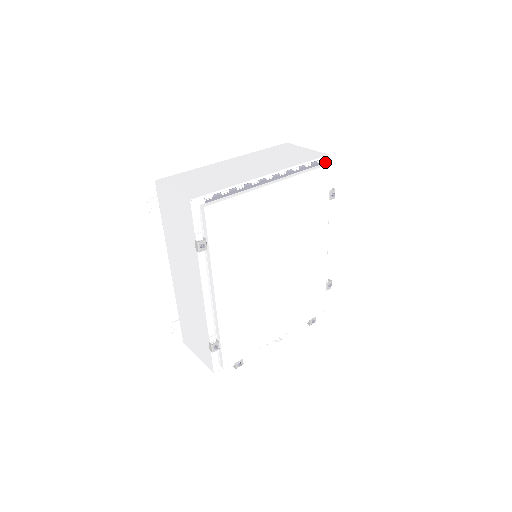
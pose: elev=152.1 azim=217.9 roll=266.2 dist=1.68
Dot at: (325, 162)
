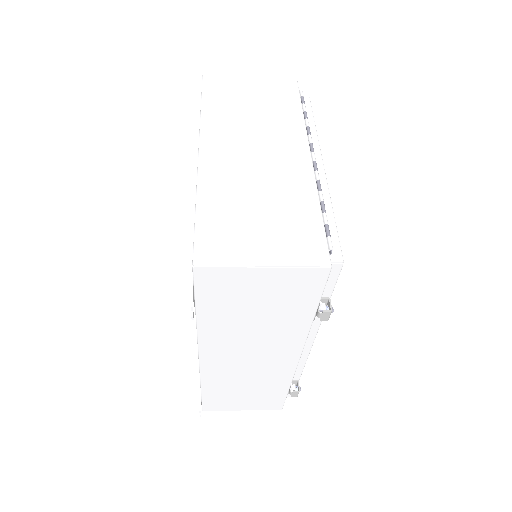
Dot at: occluded
